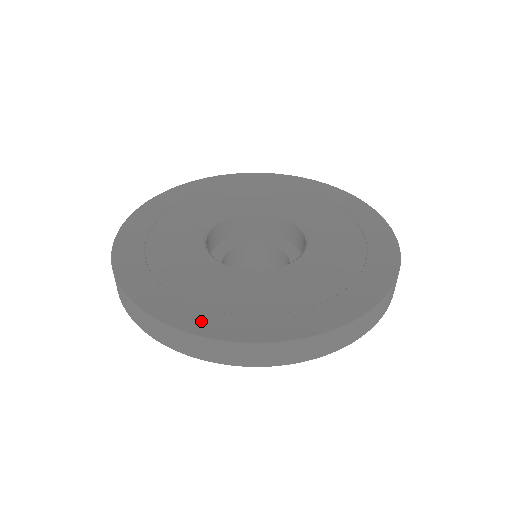
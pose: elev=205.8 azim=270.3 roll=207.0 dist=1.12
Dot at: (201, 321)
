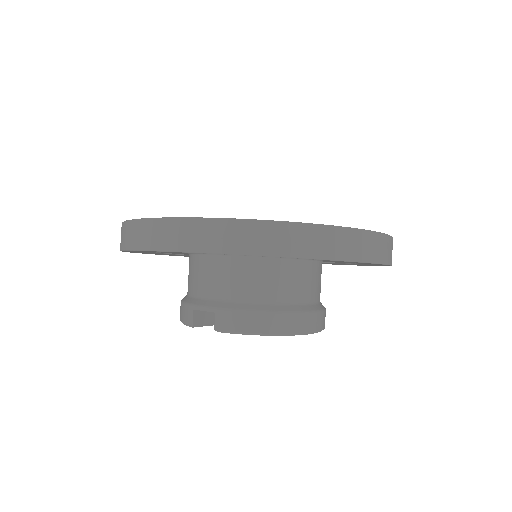
Dot at: occluded
